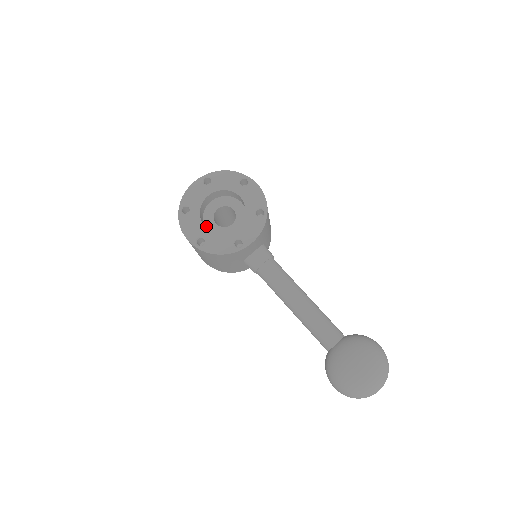
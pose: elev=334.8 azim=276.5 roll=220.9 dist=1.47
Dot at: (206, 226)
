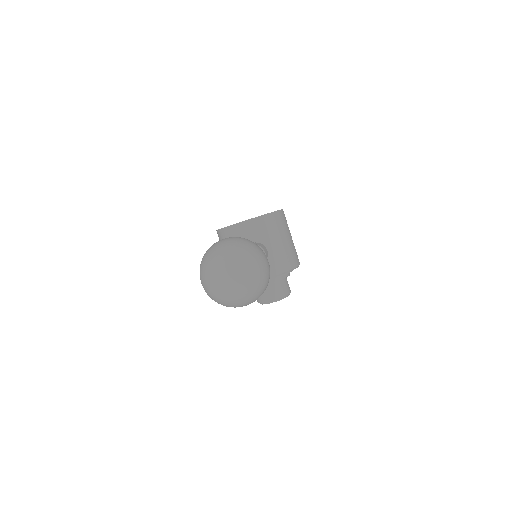
Dot at: occluded
